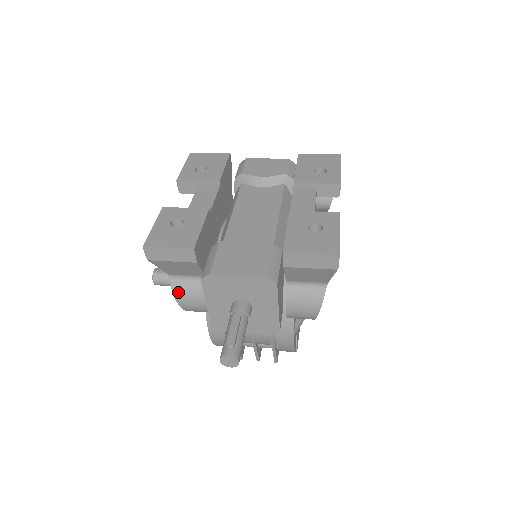
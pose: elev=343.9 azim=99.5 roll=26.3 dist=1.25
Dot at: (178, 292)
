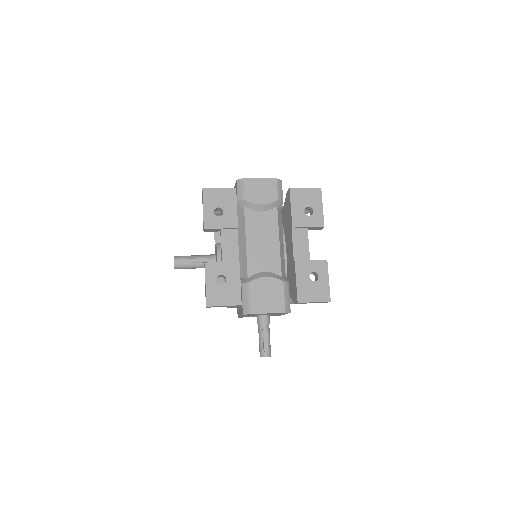
Dot at: occluded
